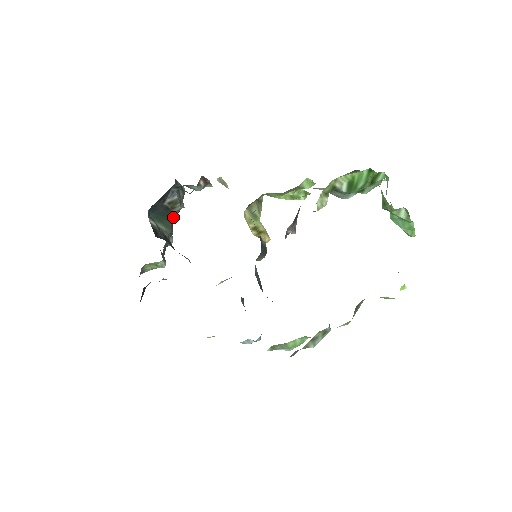
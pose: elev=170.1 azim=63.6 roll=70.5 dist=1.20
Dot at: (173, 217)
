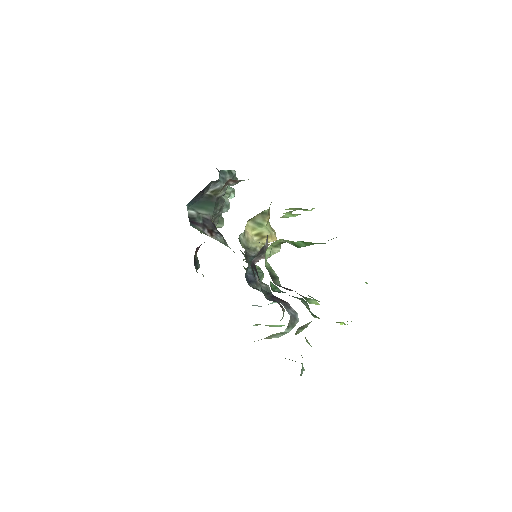
Dot at: (218, 200)
